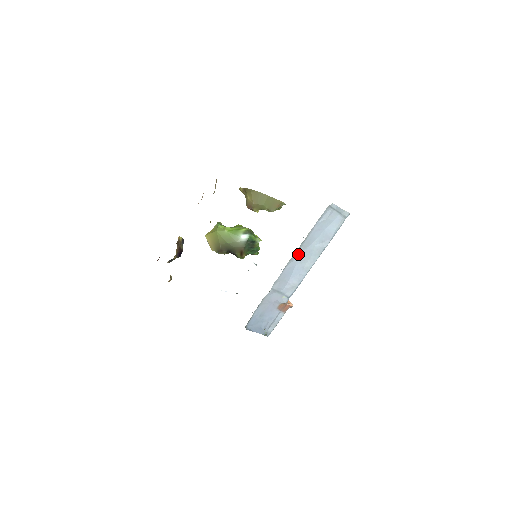
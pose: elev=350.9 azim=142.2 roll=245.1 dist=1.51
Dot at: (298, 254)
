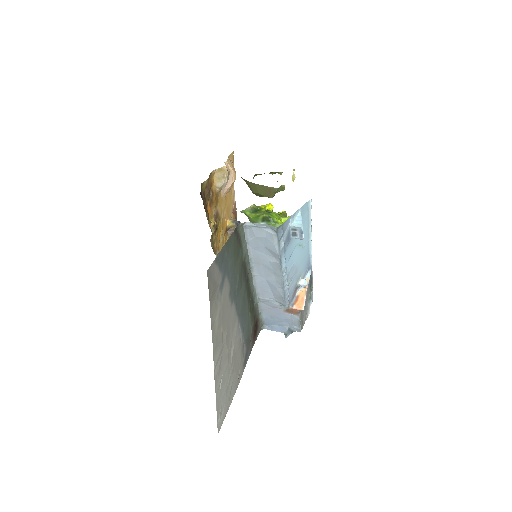
Dot at: (258, 270)
